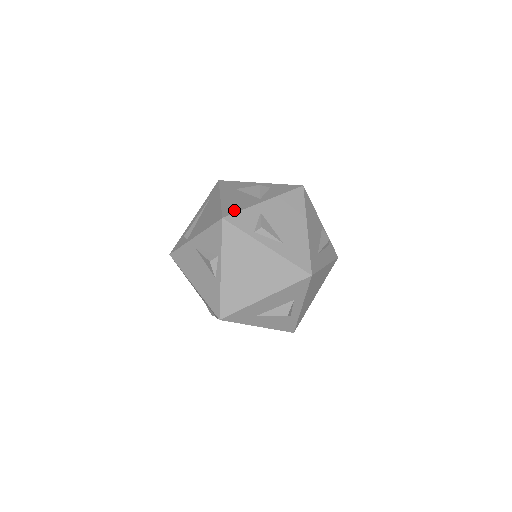
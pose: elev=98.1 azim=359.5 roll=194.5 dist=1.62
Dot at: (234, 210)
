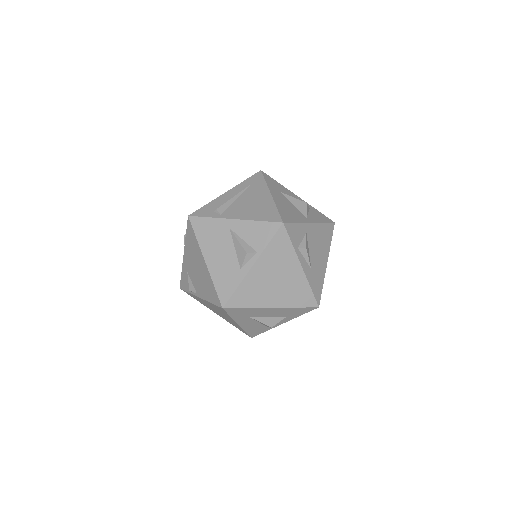
Dot at: (290, 219)
